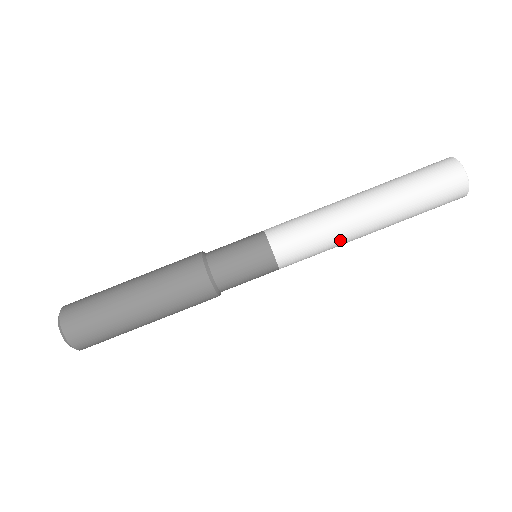
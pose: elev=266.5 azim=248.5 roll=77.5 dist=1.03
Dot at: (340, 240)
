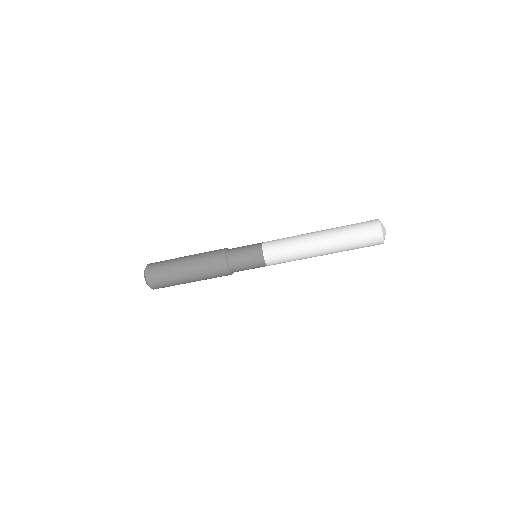
Dot at: (304, 258)
